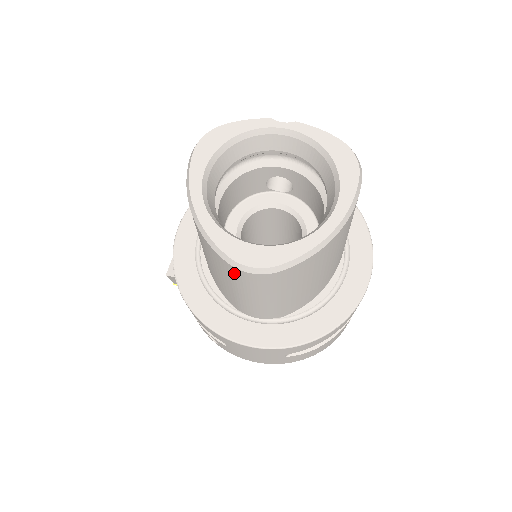
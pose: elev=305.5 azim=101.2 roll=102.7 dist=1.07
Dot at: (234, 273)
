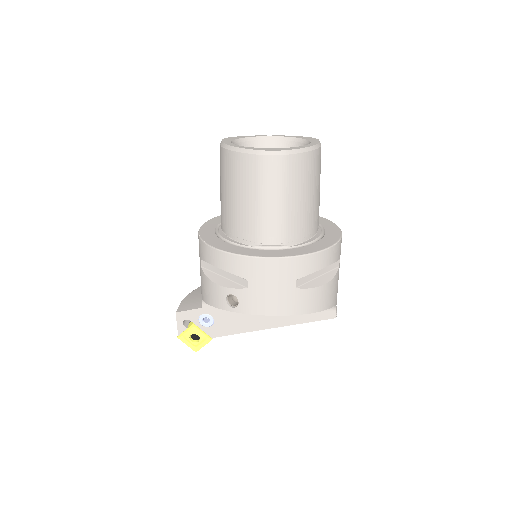
Dot at: (260, 166)
